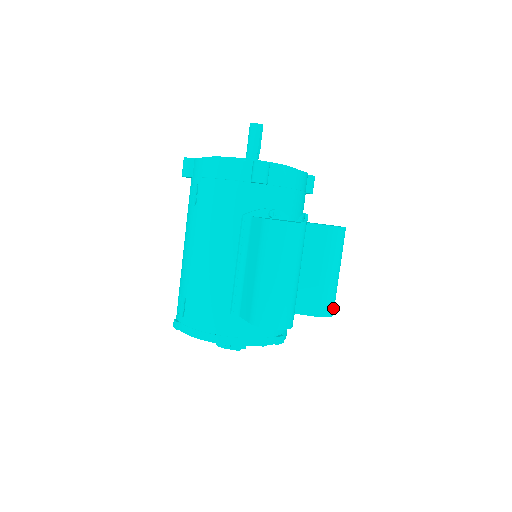
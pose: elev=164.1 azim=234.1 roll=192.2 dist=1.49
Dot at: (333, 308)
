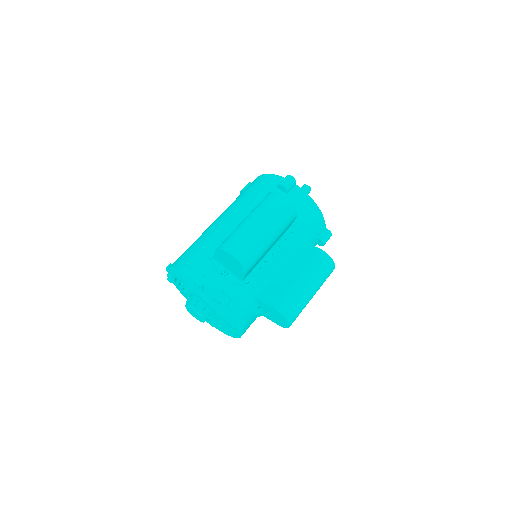
Dot at: (291, 314)
